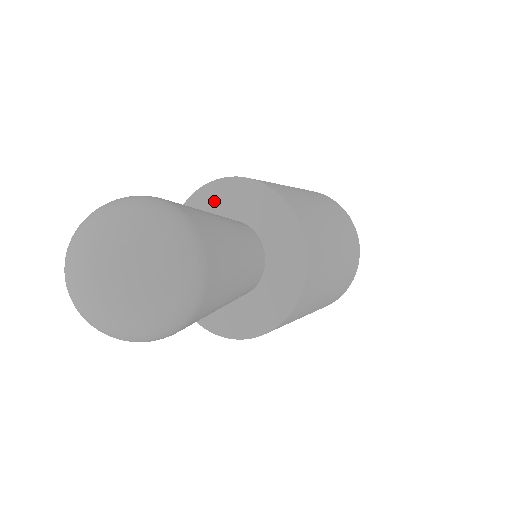
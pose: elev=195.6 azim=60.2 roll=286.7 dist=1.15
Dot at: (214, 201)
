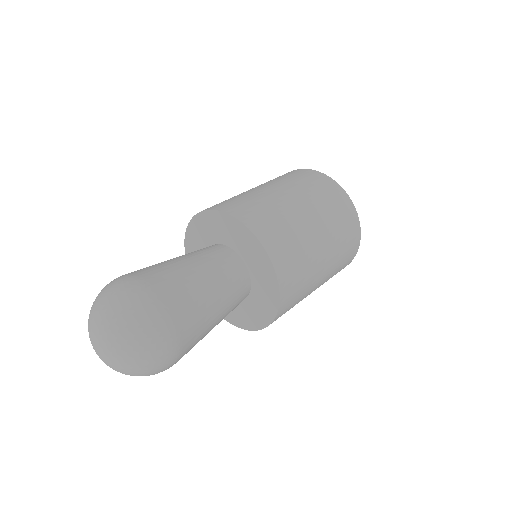
Dot at: (216, 226)
